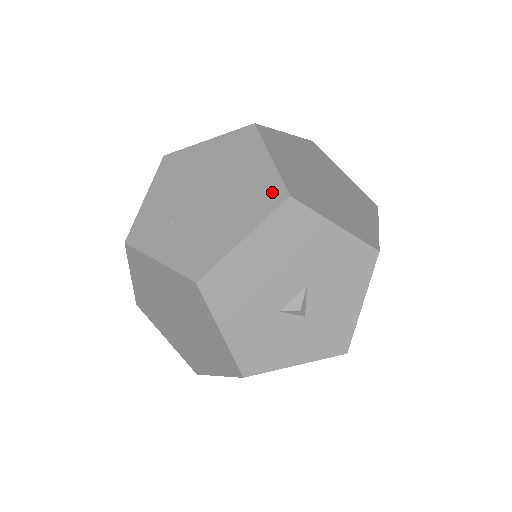
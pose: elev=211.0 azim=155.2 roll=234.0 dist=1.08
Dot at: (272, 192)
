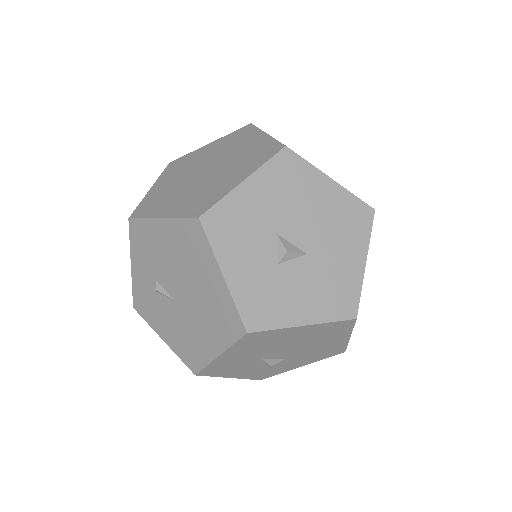
Dot at: occluded
